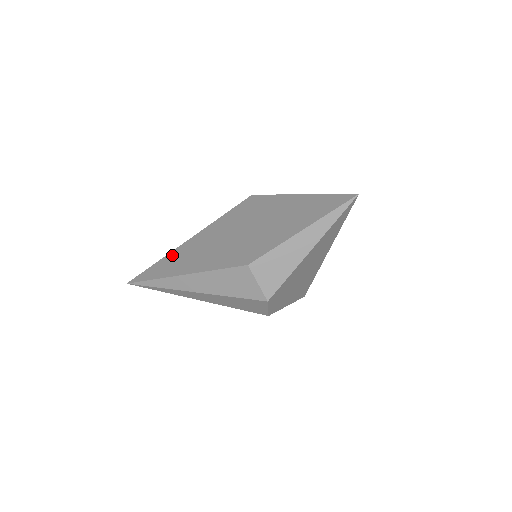
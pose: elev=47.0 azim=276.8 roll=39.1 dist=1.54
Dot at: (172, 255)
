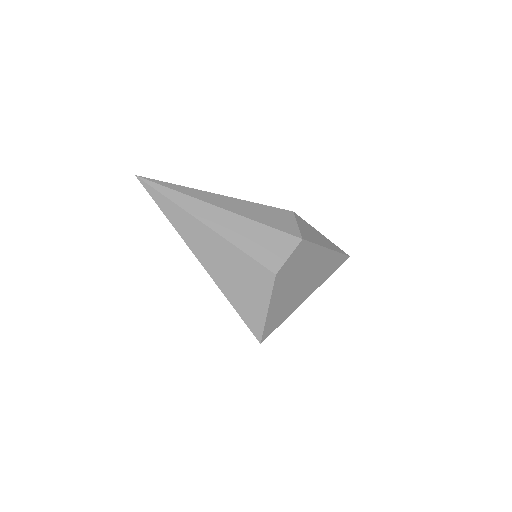
Dot at: occluded
